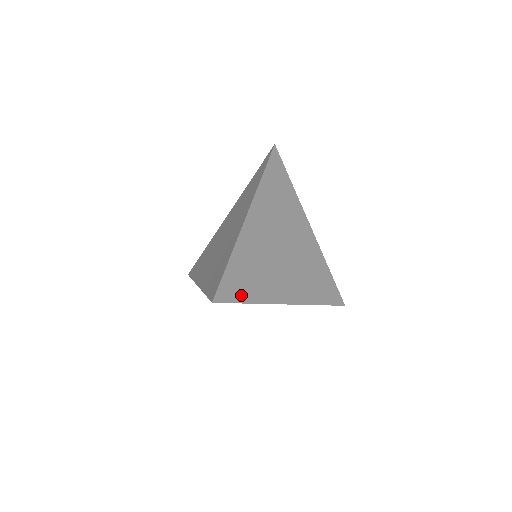
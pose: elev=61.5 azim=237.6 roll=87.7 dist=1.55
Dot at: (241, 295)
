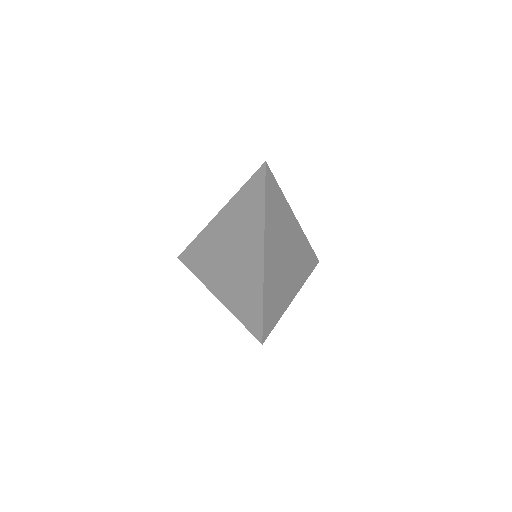
Dot at: (273, 321)
